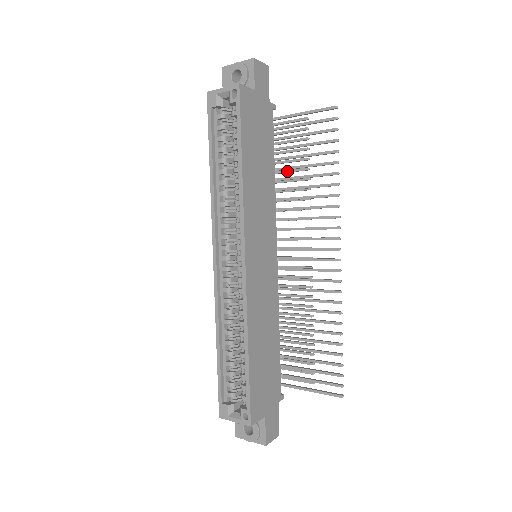
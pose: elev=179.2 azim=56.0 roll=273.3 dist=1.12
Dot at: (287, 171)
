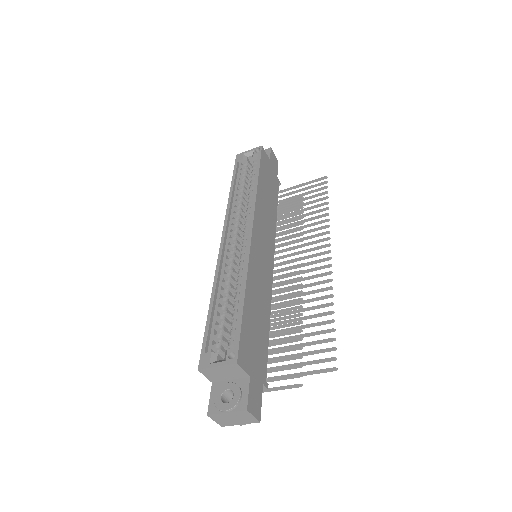
Dot at: occluded
